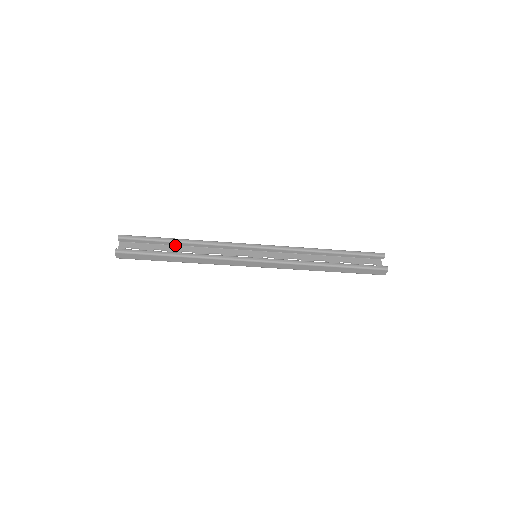
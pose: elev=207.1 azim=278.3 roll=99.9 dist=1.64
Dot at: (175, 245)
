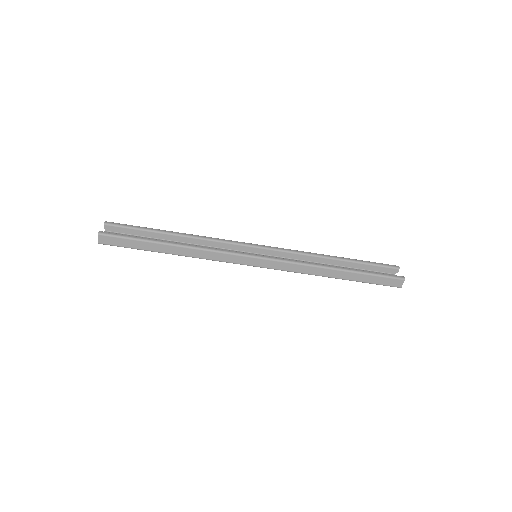
Dot at: (166, 240)
